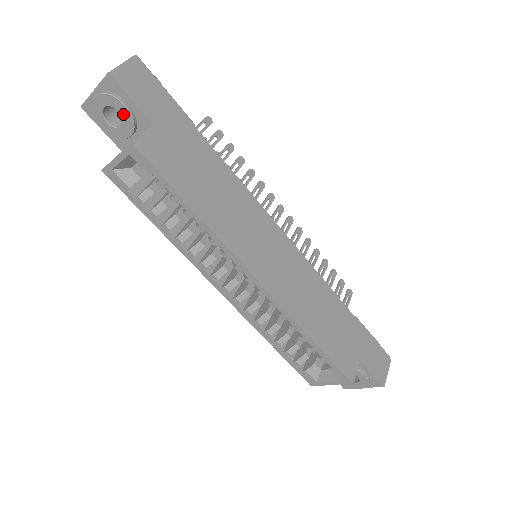
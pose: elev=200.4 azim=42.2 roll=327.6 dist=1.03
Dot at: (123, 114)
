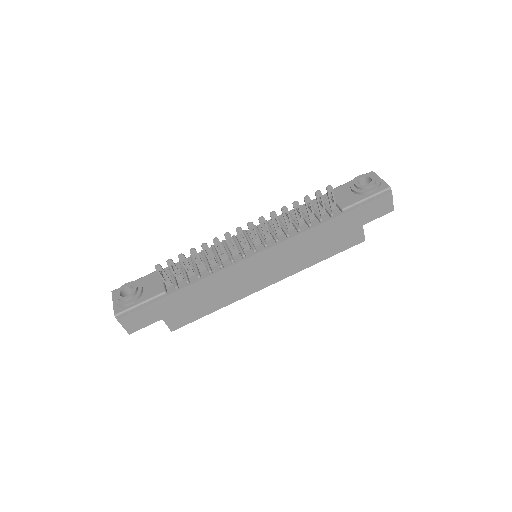
Dot at: occluded
